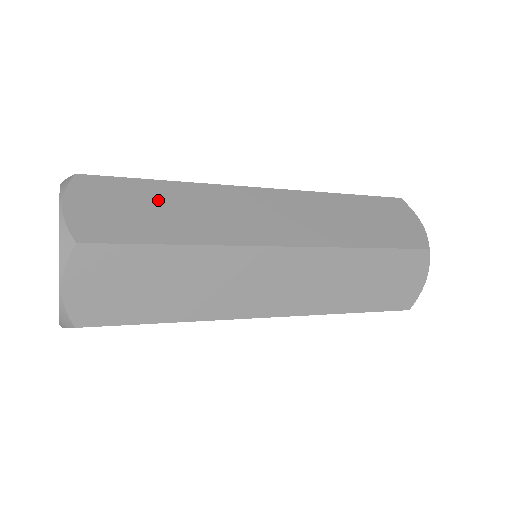
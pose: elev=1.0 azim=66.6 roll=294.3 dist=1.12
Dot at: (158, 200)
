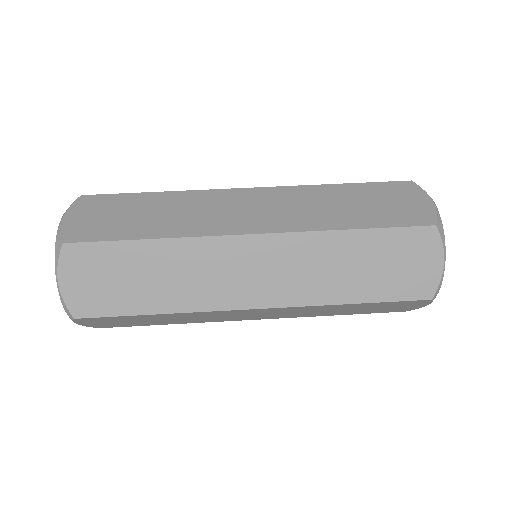
Dot at: (149, 319)
